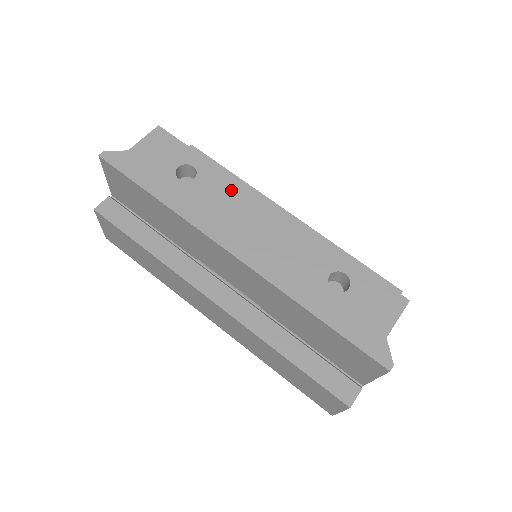
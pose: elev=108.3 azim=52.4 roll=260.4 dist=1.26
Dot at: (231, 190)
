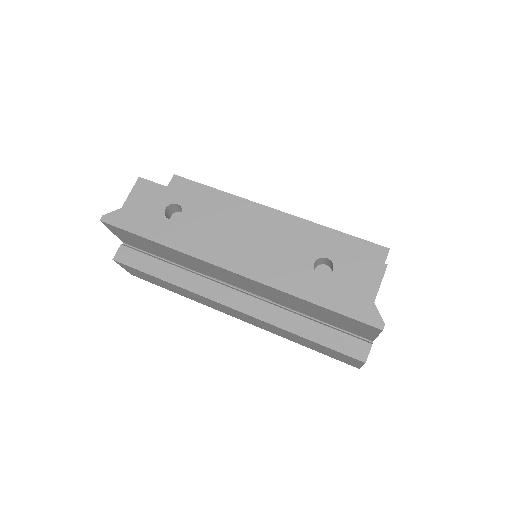
Dot at: (214, 215)
